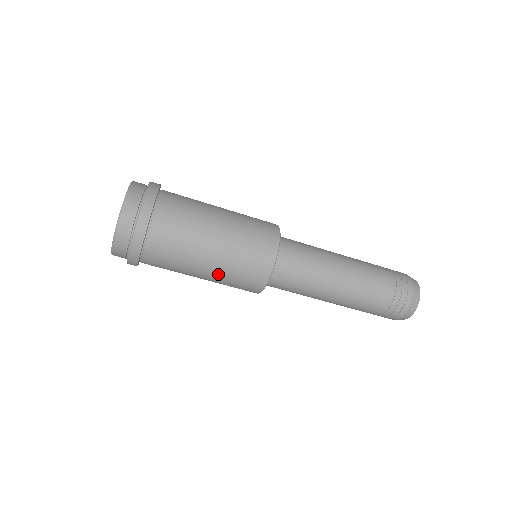
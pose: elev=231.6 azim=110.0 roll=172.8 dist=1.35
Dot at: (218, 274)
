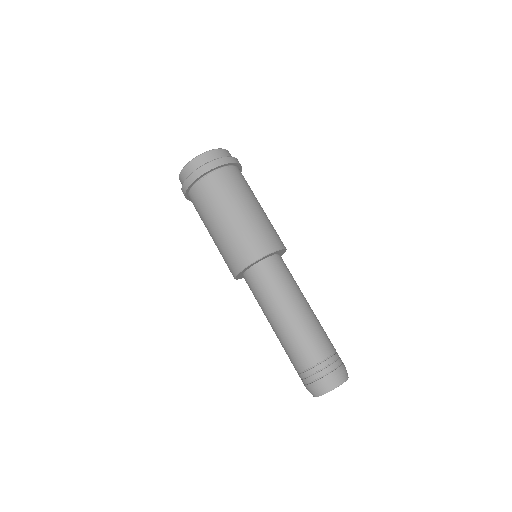
Dot at: (260, 216)
